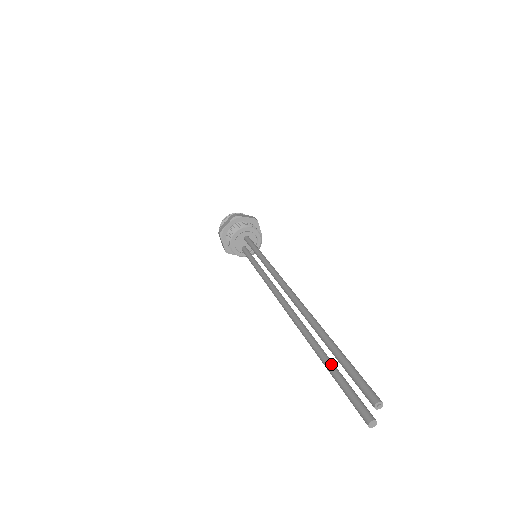
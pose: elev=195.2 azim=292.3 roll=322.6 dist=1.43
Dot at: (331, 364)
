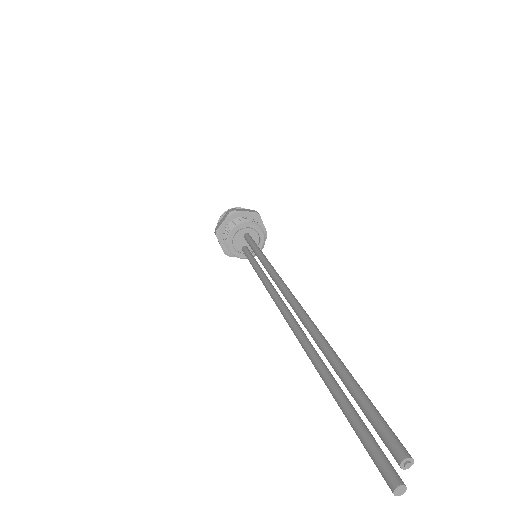
Dot at: (341, 395)
